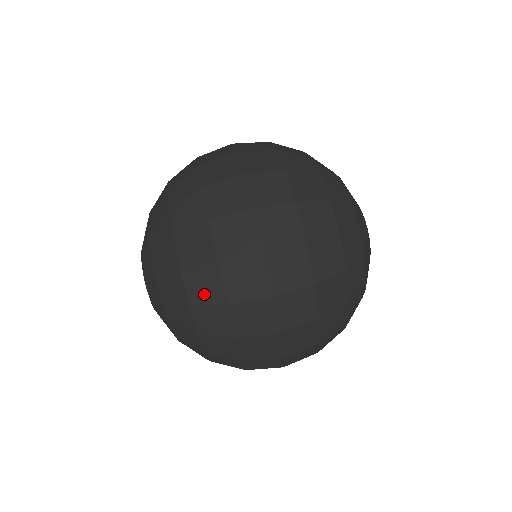
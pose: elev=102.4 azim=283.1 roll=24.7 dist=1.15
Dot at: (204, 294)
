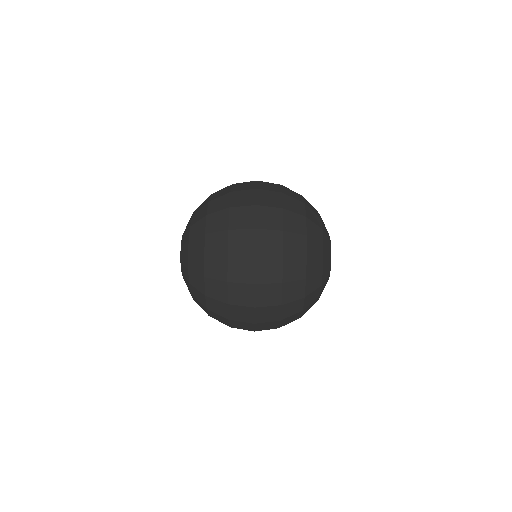
Dot at: (215, 294)
